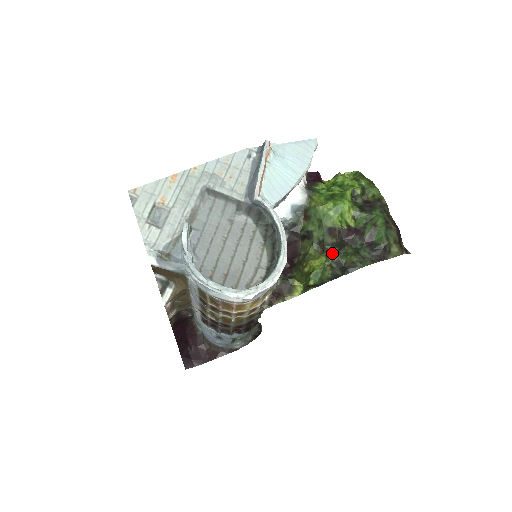
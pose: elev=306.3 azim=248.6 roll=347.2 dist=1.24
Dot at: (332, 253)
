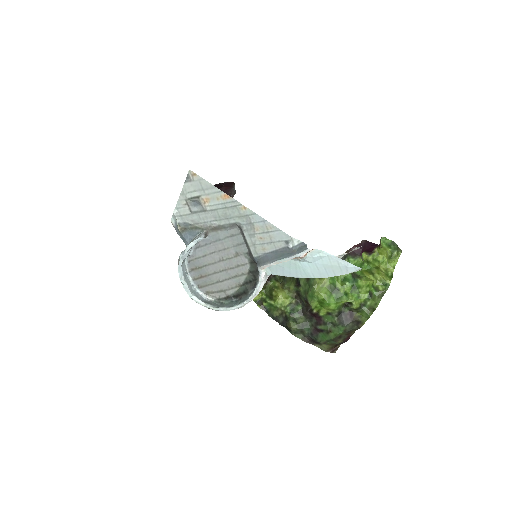
Dot at: (294, 308)
